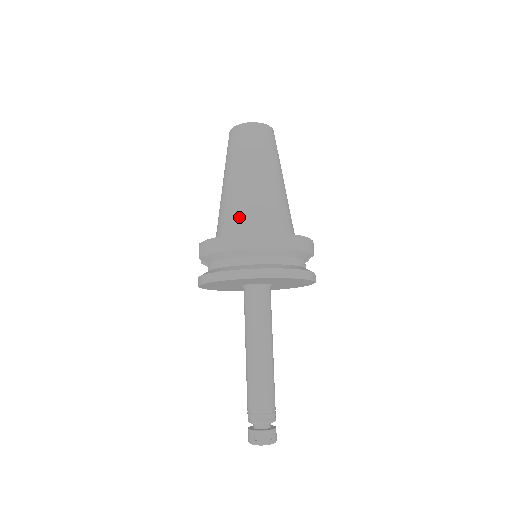
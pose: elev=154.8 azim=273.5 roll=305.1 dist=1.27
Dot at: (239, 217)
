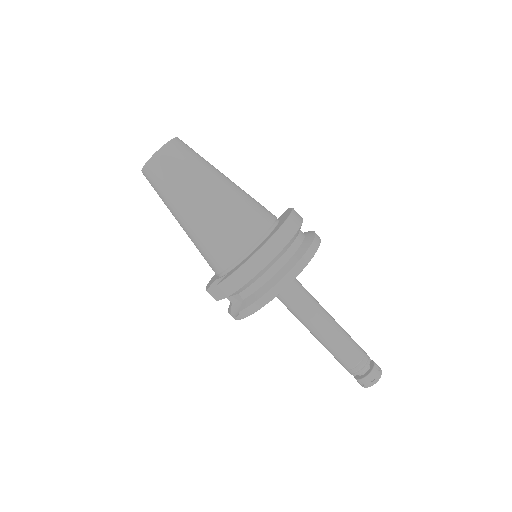
Dot at: (237, 235)
